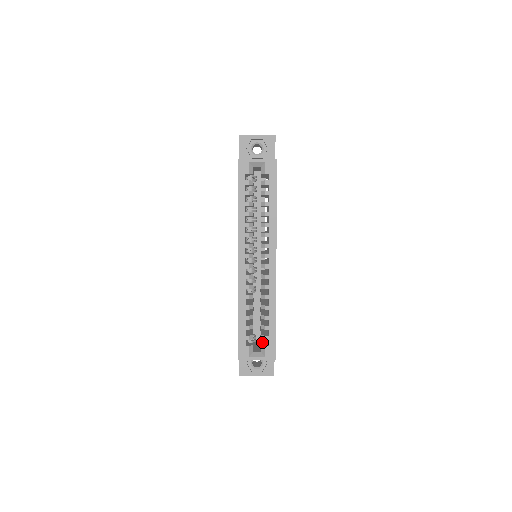
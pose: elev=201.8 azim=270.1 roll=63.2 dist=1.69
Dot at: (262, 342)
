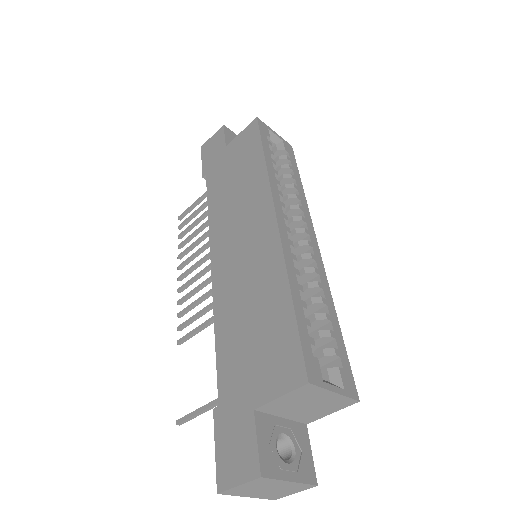
Dot at: occluded
